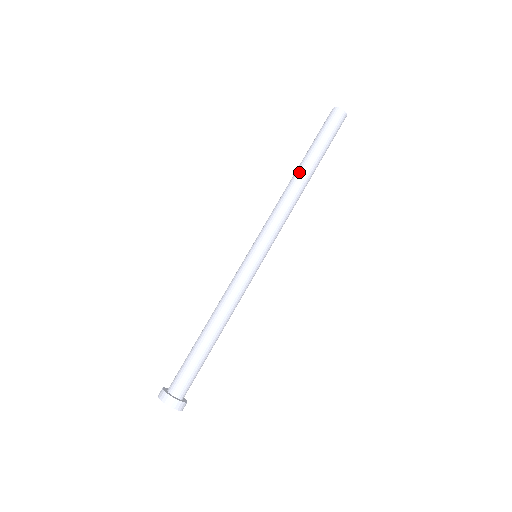
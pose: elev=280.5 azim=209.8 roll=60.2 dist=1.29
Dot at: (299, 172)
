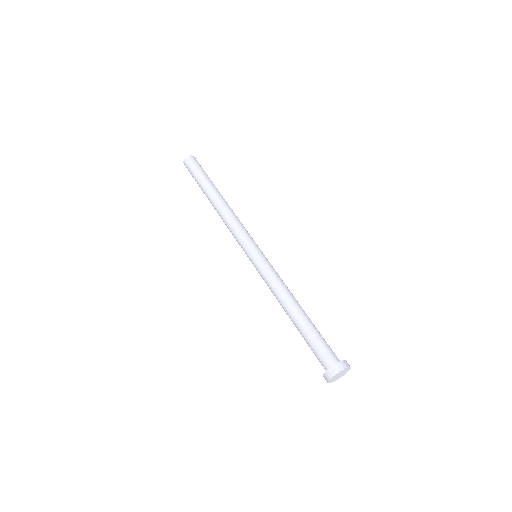
Dot at: (217, 196)
